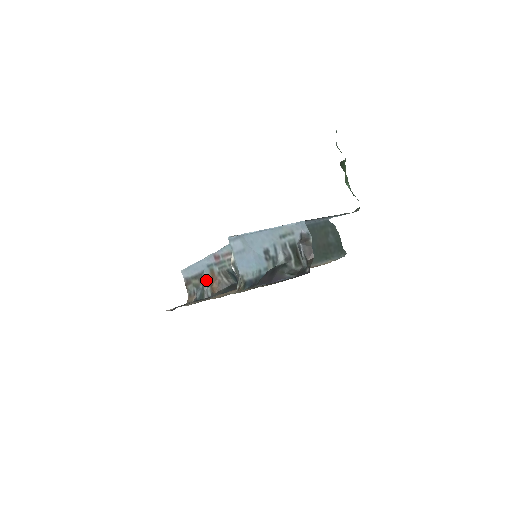
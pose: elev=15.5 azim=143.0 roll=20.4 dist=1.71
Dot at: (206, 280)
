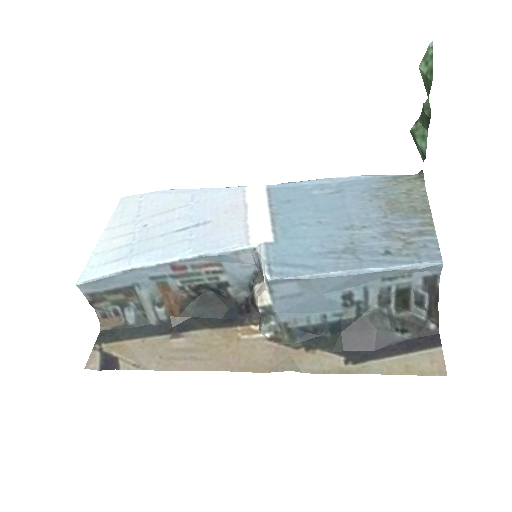
Dot at: (150, 298)
